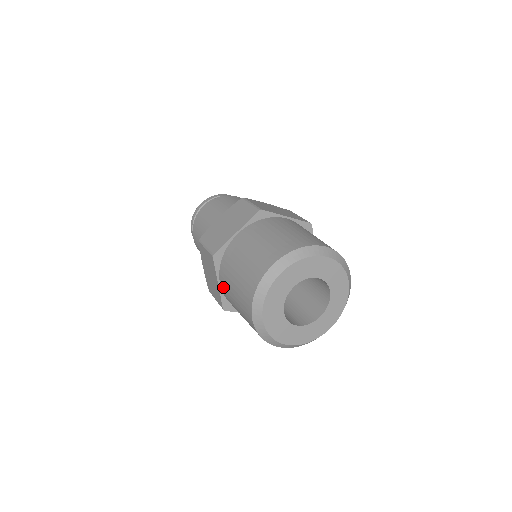
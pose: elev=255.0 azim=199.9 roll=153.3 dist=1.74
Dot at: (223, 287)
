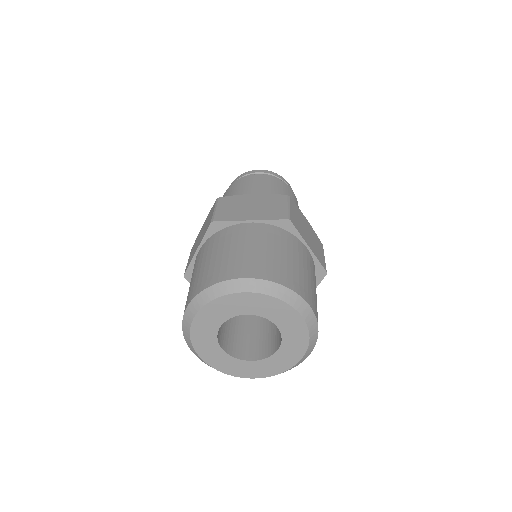
Dot at: occluded
